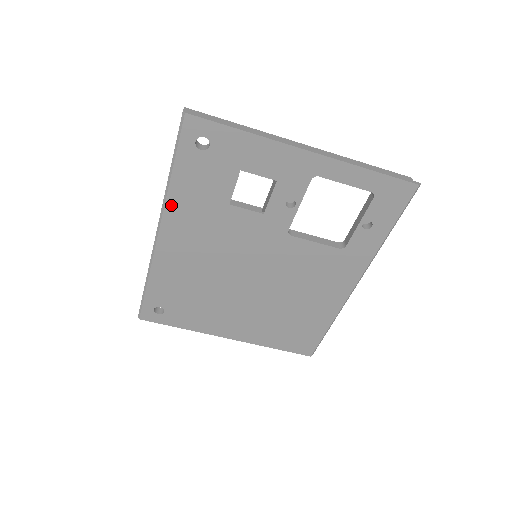
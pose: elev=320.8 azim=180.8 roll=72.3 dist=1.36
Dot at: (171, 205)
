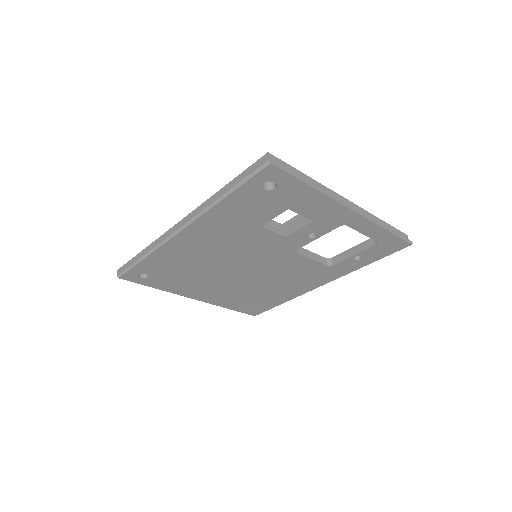
Dot at: (208, 216)
